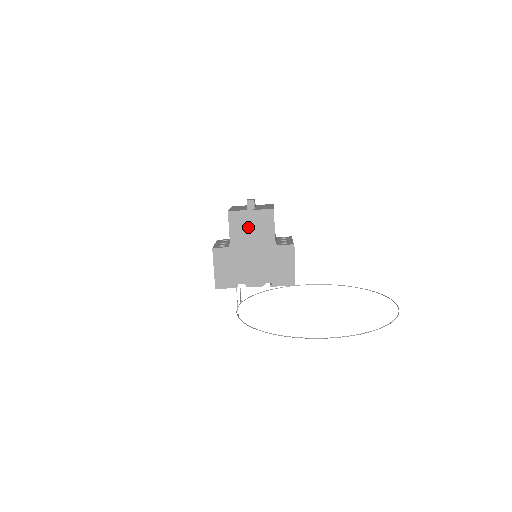
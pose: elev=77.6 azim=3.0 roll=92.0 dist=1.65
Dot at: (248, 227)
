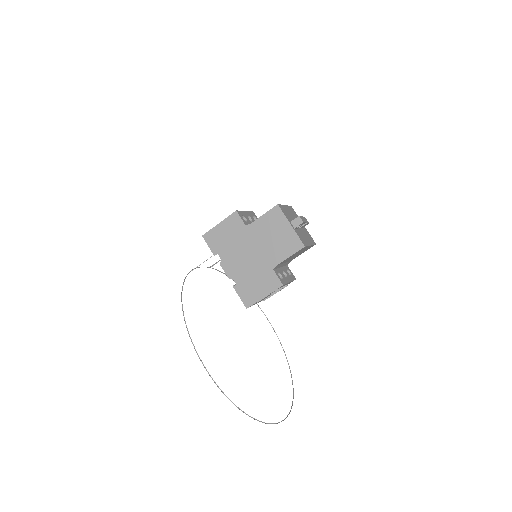
Dot at: (274, 232)
